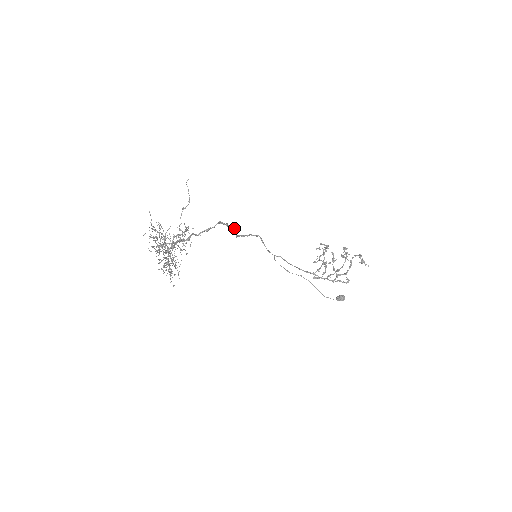
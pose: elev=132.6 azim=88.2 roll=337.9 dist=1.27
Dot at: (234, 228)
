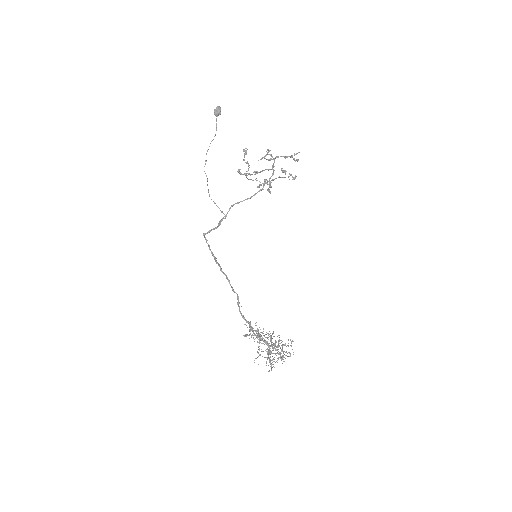
Dot at: (220, 266)
